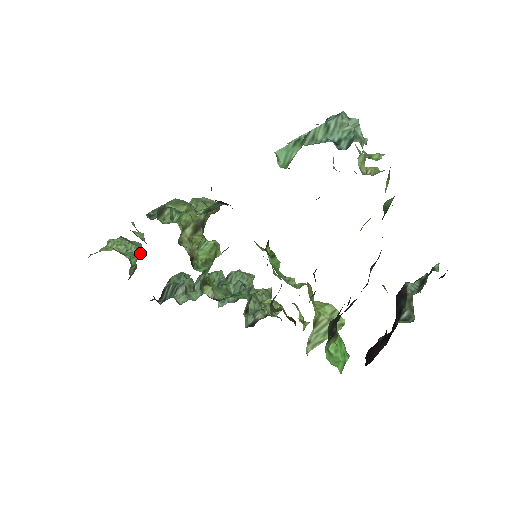
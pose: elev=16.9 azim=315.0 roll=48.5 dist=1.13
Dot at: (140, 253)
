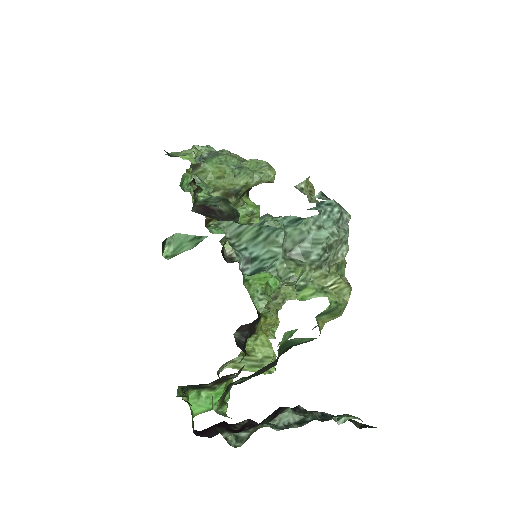
Dot at: occluded
